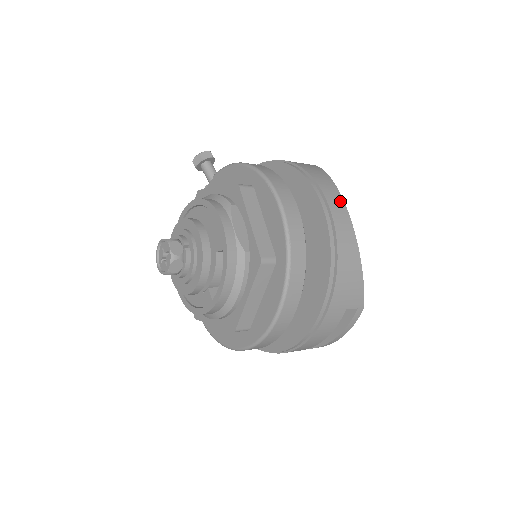
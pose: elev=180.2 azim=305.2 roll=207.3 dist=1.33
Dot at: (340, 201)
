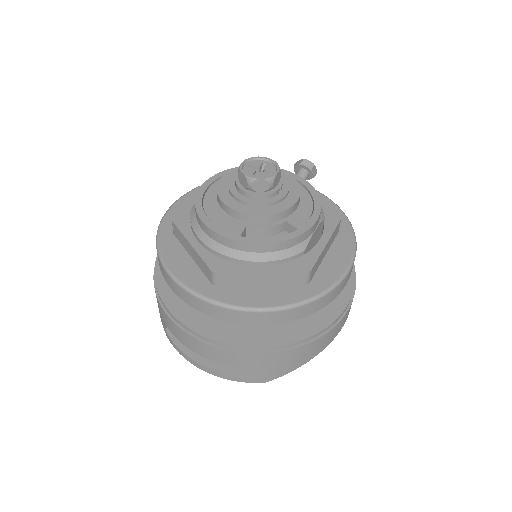
Dot at: occluded
